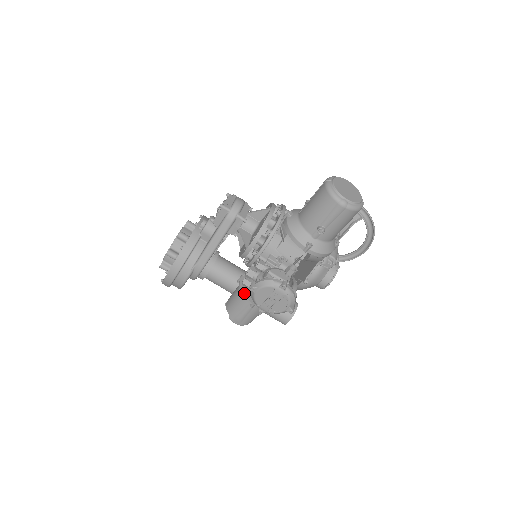
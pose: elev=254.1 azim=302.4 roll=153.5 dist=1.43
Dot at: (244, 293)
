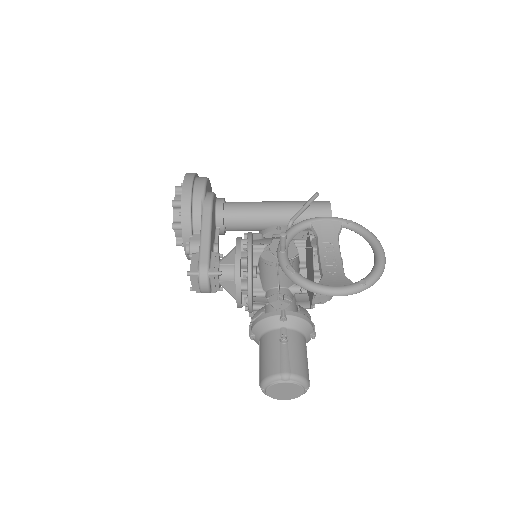
Dot at: (265, 258)
